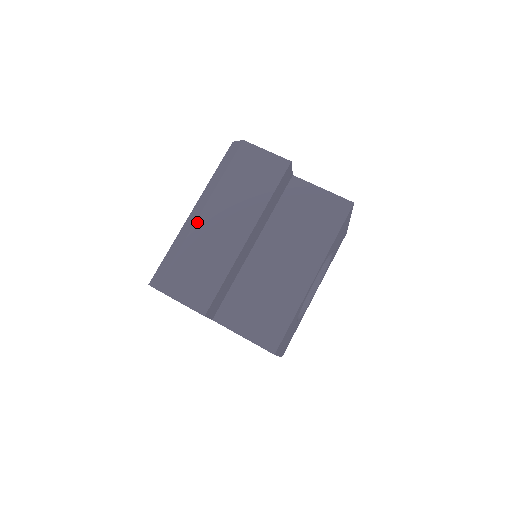
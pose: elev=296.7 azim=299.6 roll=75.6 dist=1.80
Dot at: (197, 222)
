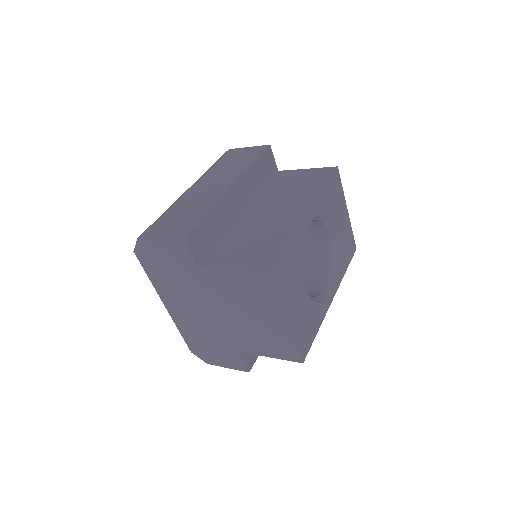
Dot at: (185, 193)
